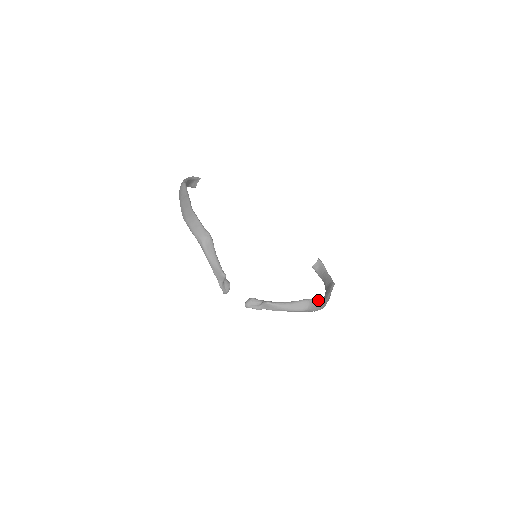
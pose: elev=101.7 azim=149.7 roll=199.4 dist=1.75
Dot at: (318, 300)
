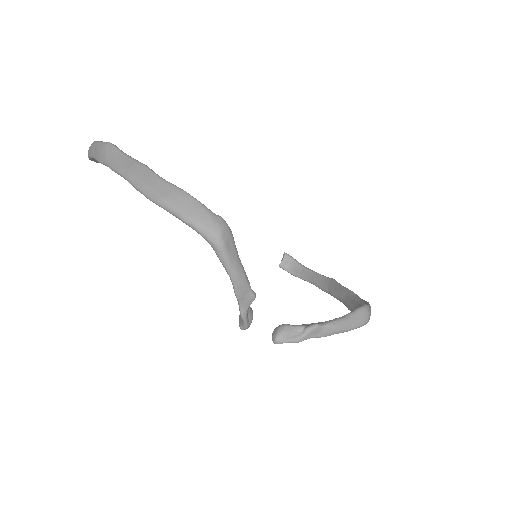
Dot at: (368, 304)
